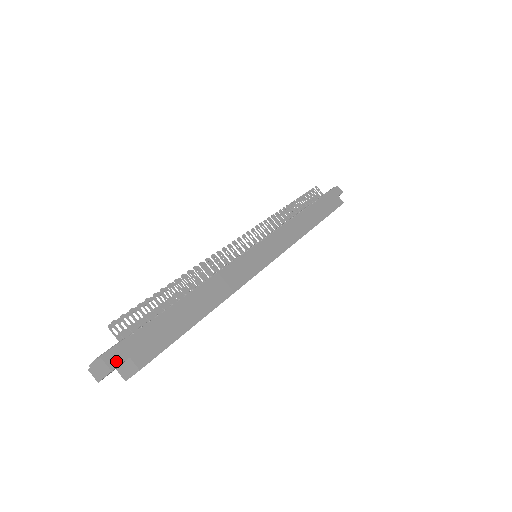
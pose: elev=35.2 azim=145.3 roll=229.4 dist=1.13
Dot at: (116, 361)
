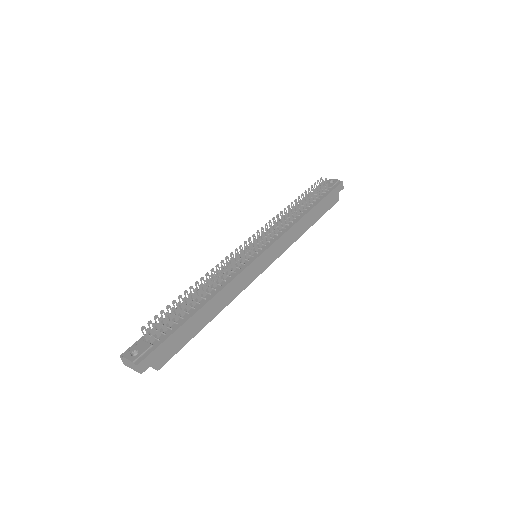
Dot at: (145, 367)
